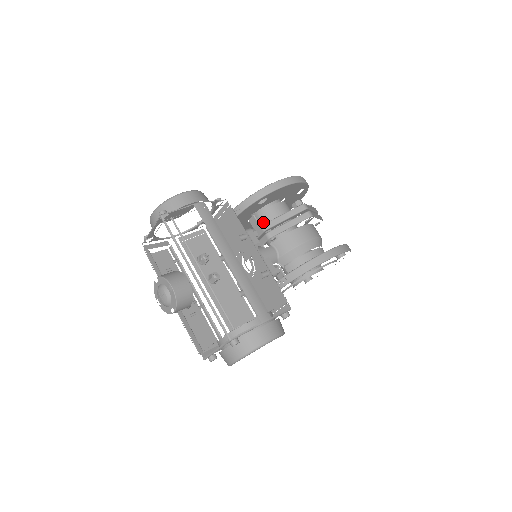
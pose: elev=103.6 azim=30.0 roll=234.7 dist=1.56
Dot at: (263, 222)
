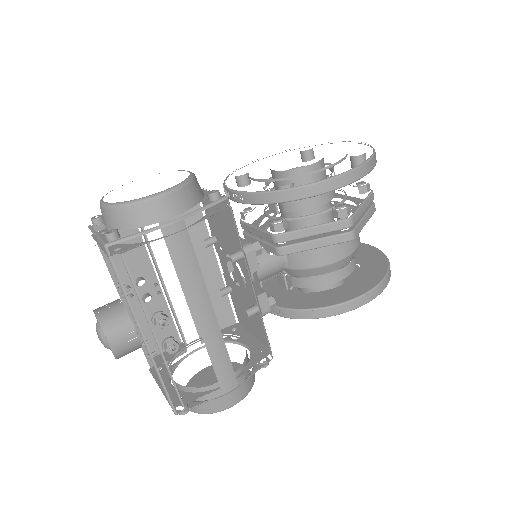
Dot at: (277, 229)
